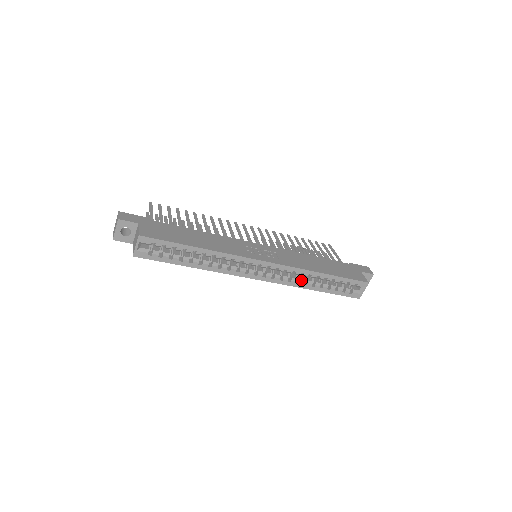
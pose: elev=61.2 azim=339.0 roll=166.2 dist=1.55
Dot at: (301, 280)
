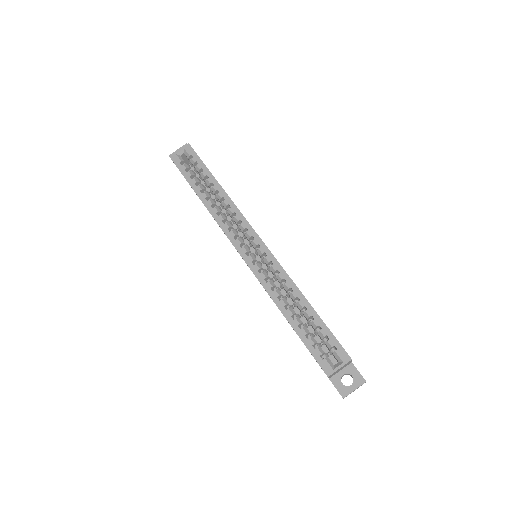
Dot at: (278, 291)
